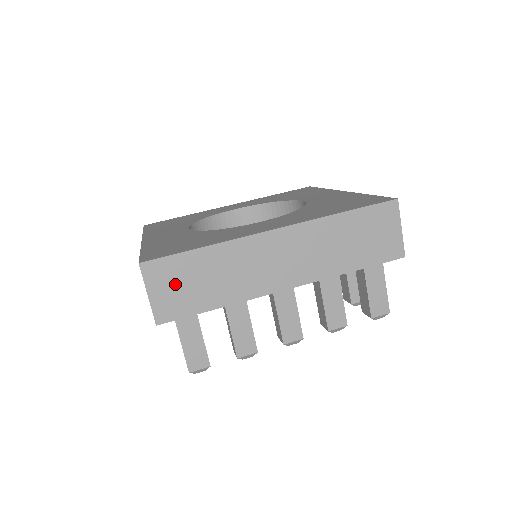
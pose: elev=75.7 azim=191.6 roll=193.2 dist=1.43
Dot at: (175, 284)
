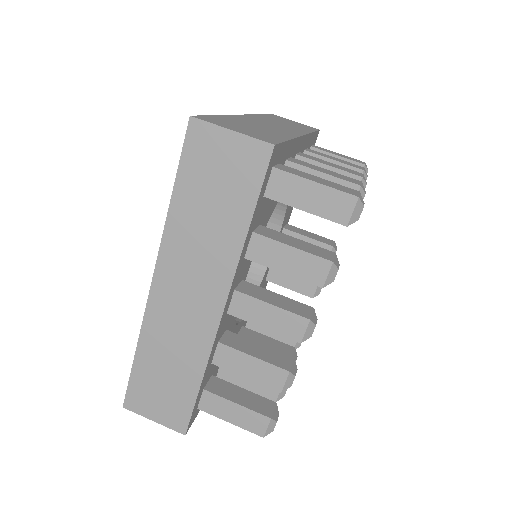
Dot at: (156, 397)
